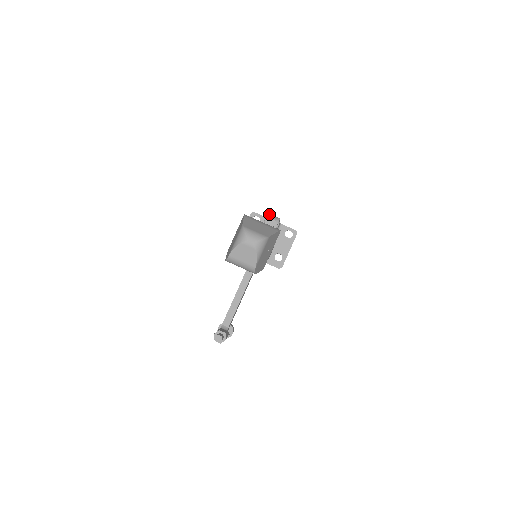
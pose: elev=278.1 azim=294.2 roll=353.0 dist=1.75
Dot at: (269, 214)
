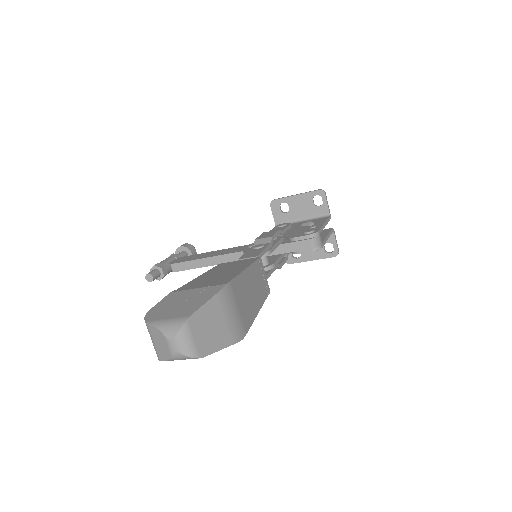
Dot at: (317, 233)
